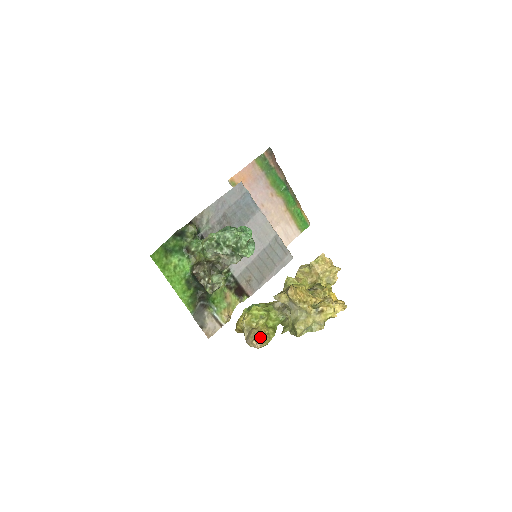
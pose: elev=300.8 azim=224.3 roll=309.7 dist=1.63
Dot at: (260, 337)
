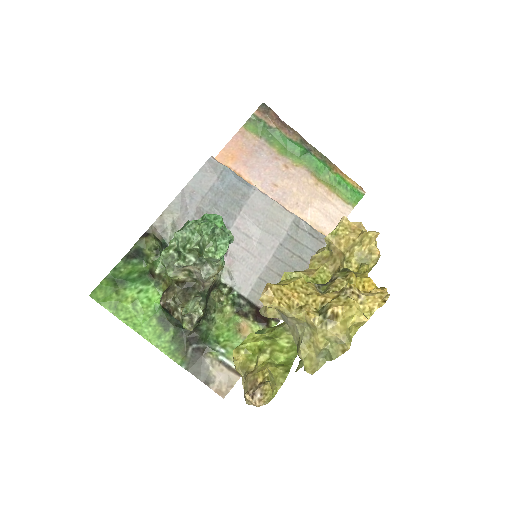
Dot at: (256, 386)
